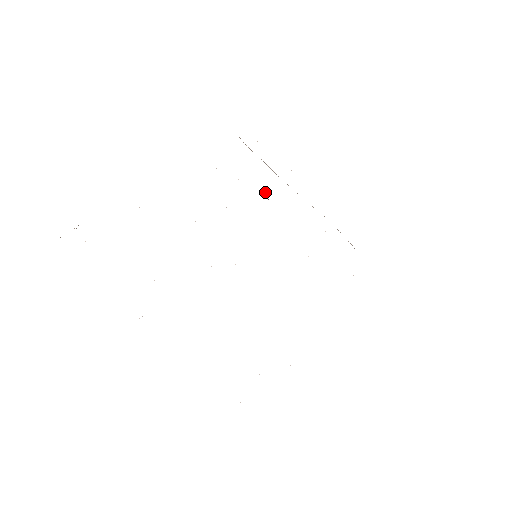
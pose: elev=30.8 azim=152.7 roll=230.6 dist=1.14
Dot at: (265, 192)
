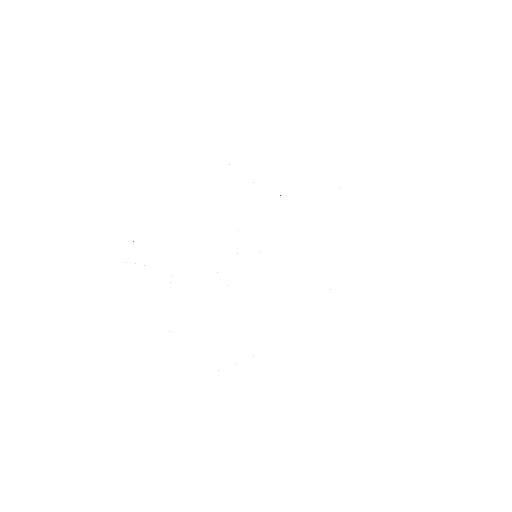
Dot at: occluded
